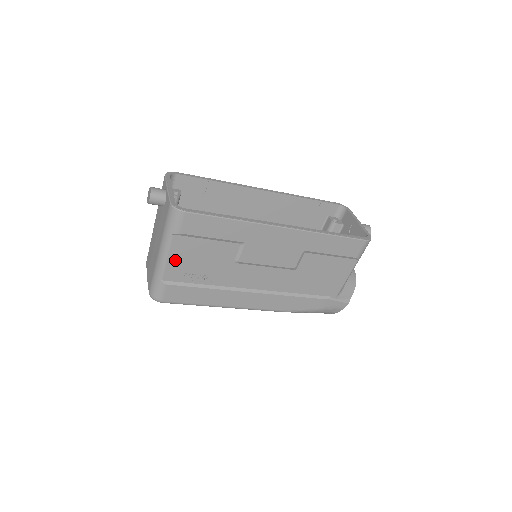
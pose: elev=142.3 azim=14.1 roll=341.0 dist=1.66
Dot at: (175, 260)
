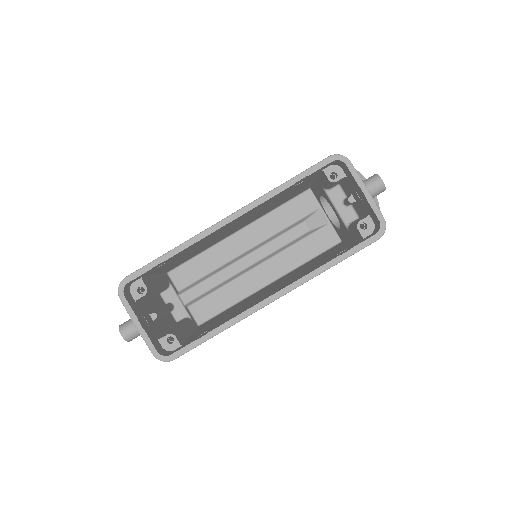
Dot at: occluded
